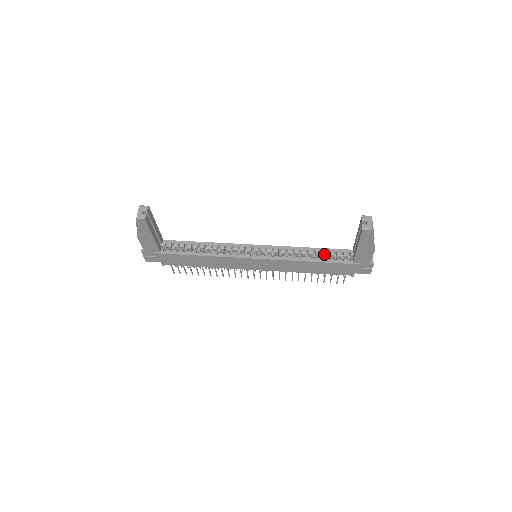
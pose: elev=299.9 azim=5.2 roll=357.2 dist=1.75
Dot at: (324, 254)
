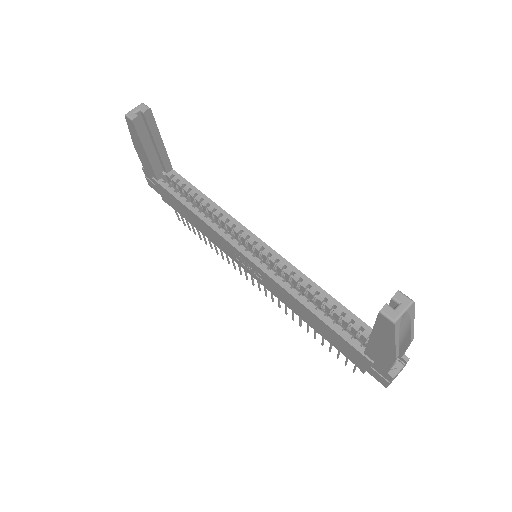
Dot at: (336, 313)
